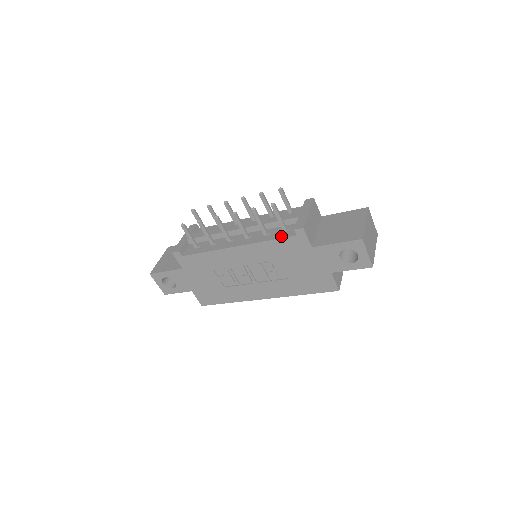
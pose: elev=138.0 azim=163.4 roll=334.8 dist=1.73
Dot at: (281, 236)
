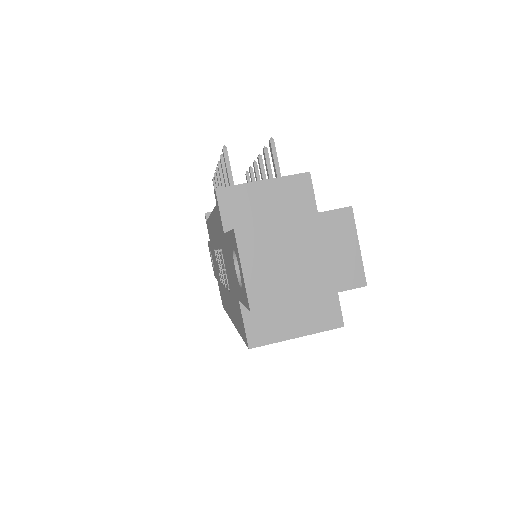
Dot at: occluded
